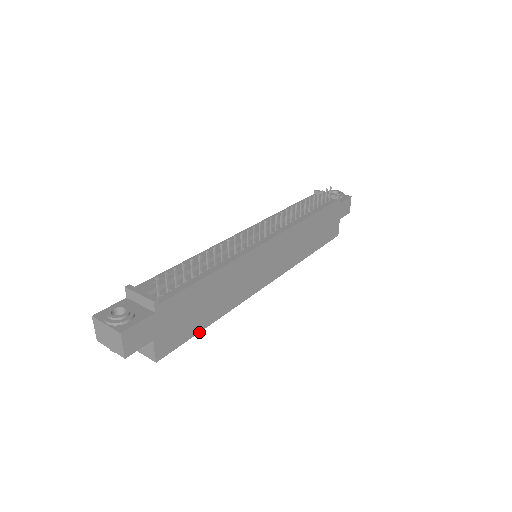
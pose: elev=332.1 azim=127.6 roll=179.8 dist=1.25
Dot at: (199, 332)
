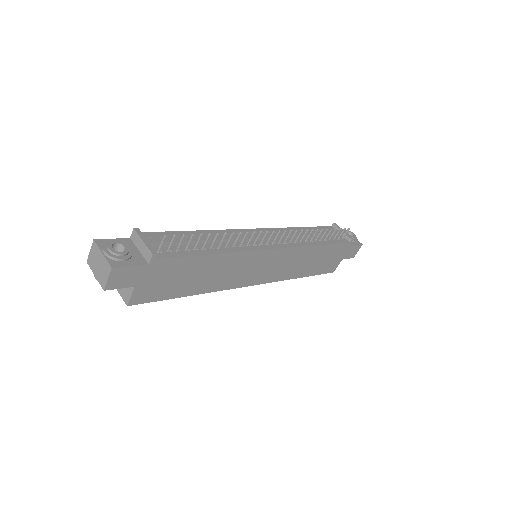
Dot at: occluded
